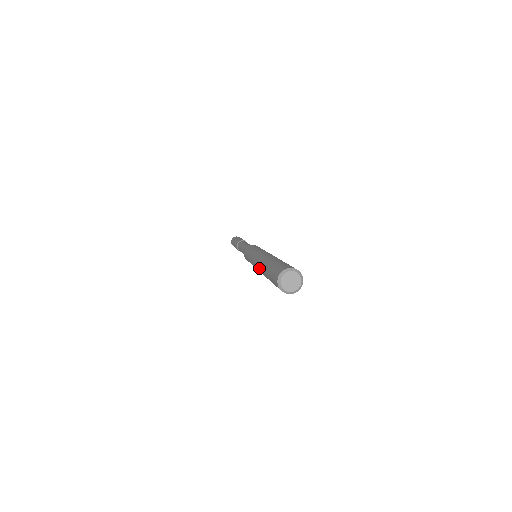
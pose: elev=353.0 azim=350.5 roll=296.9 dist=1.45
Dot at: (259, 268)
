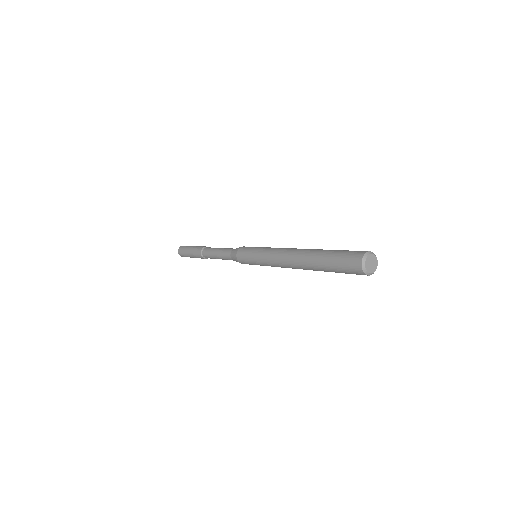
Dot at: (298, 253)
